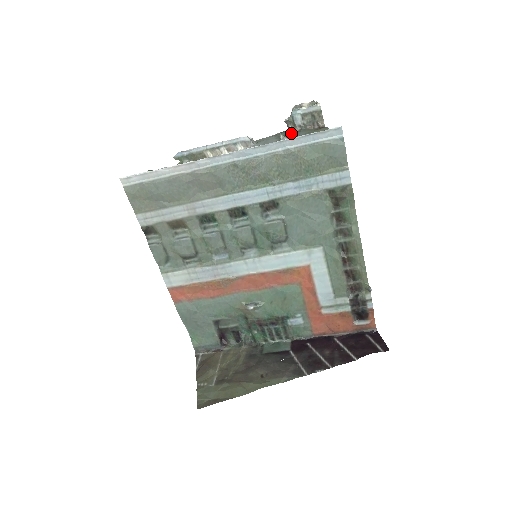
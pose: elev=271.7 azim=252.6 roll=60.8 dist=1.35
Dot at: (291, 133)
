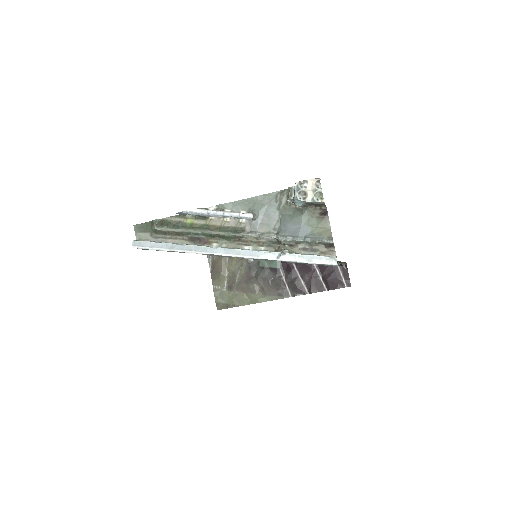
Dot at: (292, 206)
